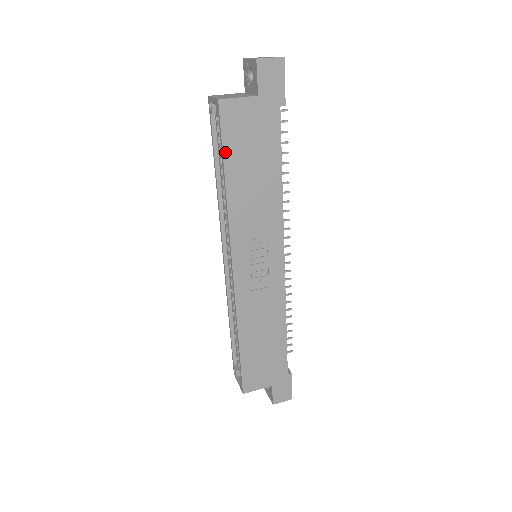
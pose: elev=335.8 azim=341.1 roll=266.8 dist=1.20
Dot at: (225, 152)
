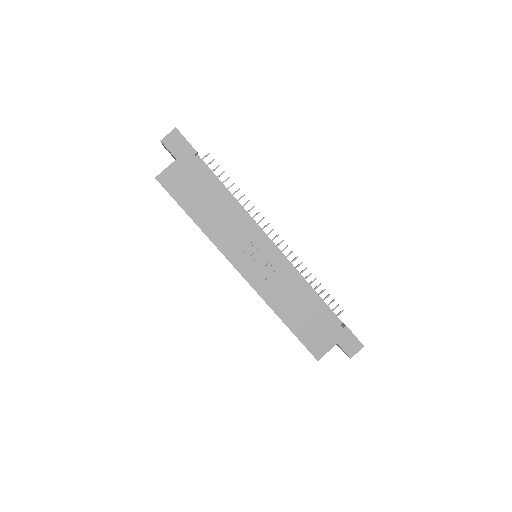
Dot at: (180, 204)
